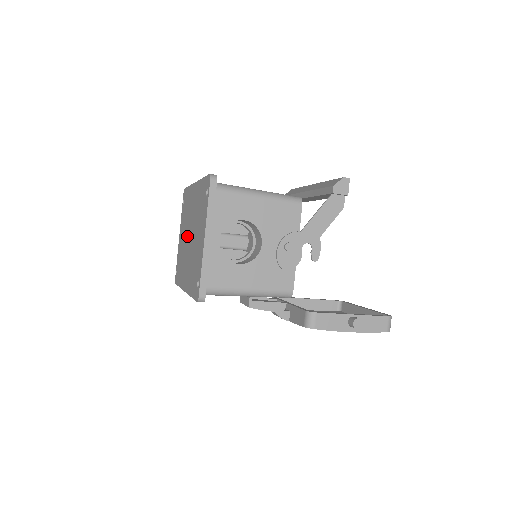
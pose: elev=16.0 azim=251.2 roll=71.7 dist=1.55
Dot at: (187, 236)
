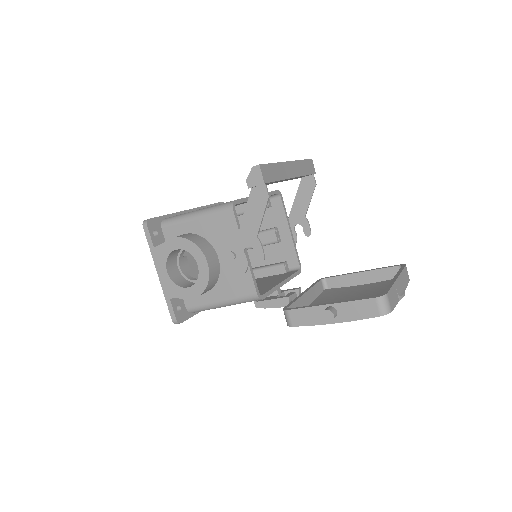
Dot at: occluded
